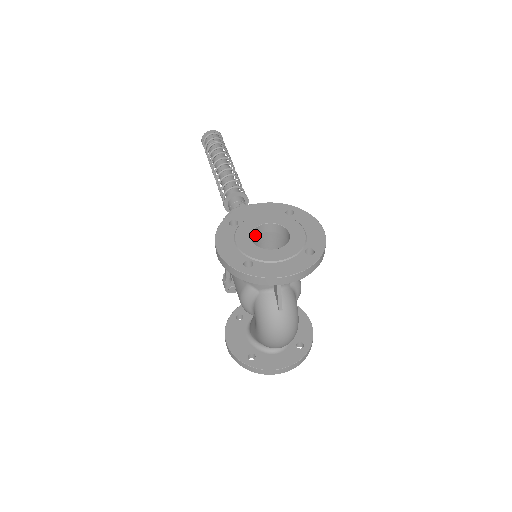
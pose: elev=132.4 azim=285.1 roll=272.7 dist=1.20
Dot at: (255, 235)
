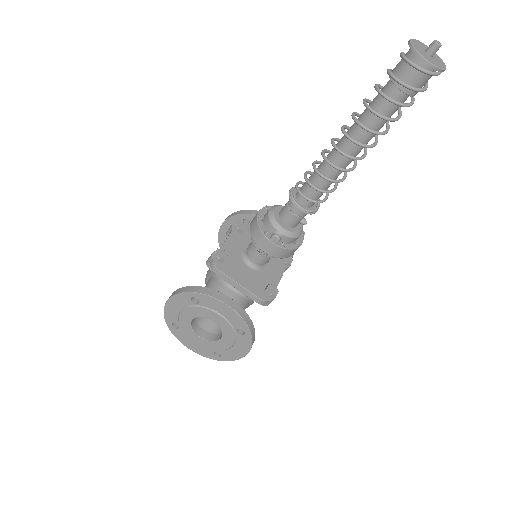
Dot at: occluded
